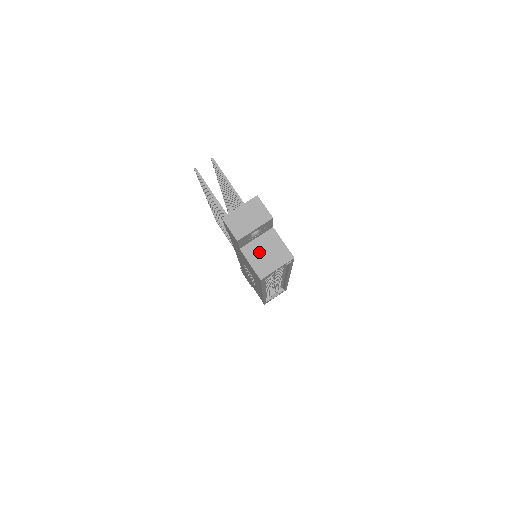
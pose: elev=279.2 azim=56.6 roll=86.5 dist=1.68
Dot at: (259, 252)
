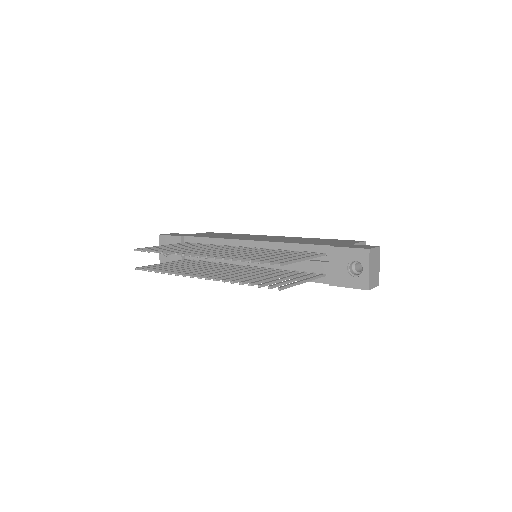
Dot at: occluded
